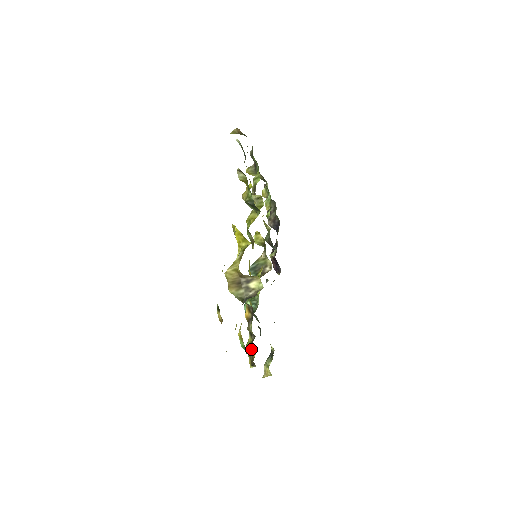
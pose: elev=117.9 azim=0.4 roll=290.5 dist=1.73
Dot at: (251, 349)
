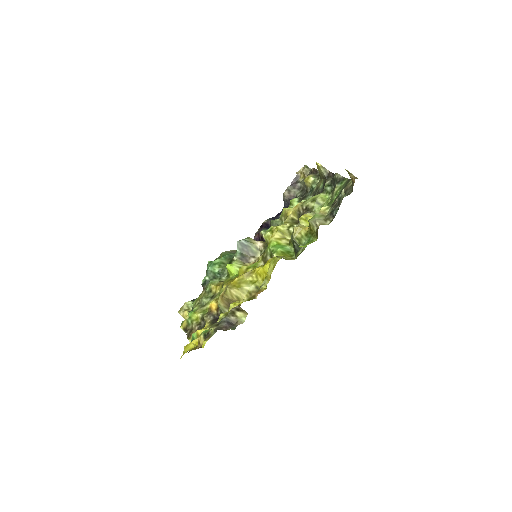
Dot at: (194, 327)
